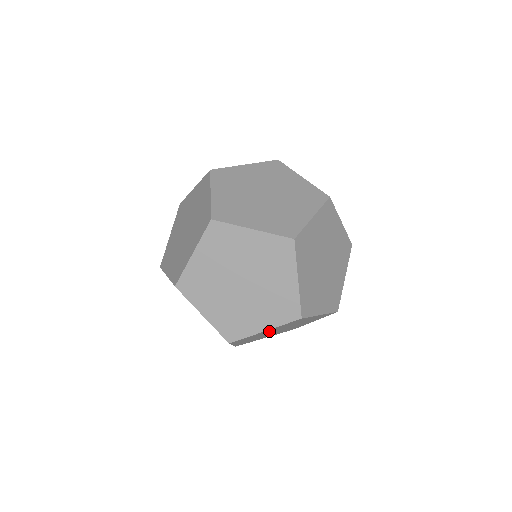
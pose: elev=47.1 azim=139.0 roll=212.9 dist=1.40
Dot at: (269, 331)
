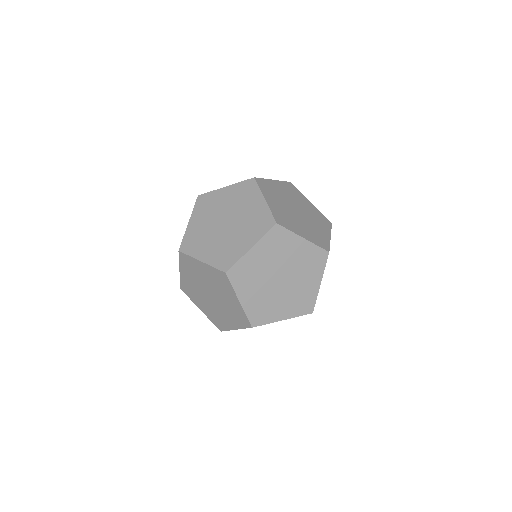
Dot at: (262, 262)
